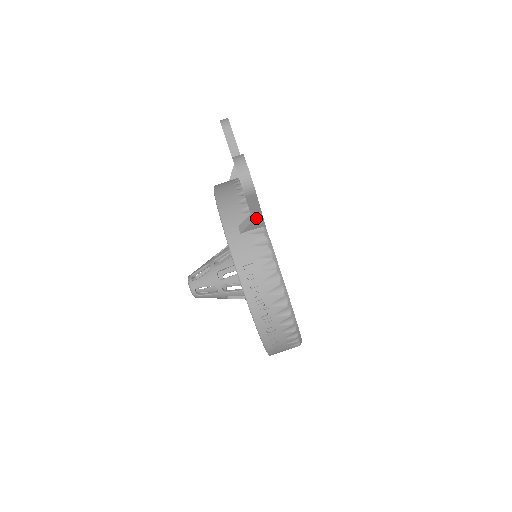
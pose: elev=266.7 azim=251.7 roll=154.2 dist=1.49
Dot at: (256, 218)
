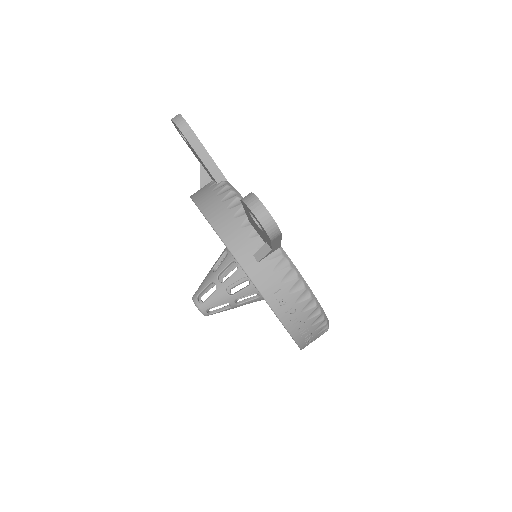
Dot at: (275, 247)
